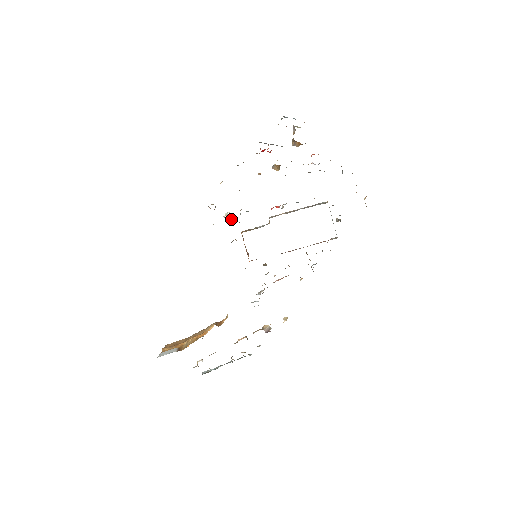
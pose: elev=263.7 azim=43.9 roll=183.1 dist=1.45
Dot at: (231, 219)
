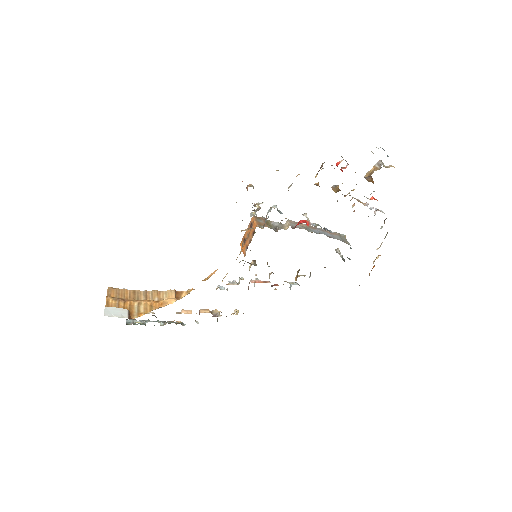
Dot at: (258, 209)
